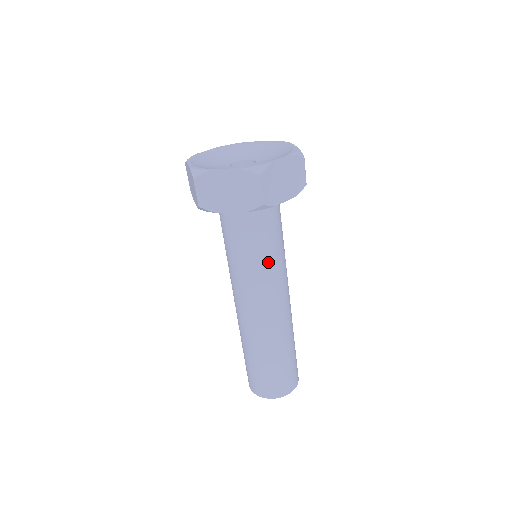
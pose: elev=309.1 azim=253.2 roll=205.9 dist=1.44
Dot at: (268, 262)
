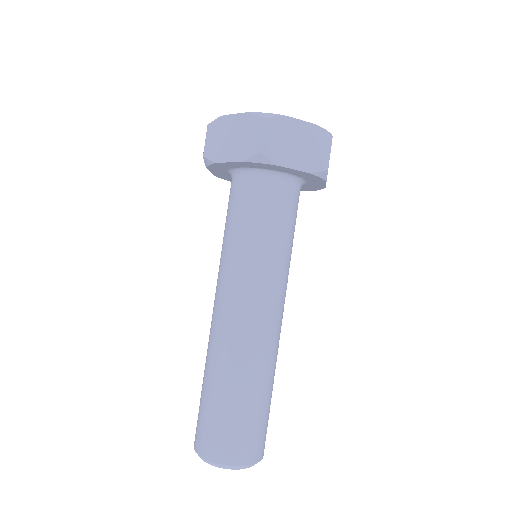
Dot at: (288, 254)
